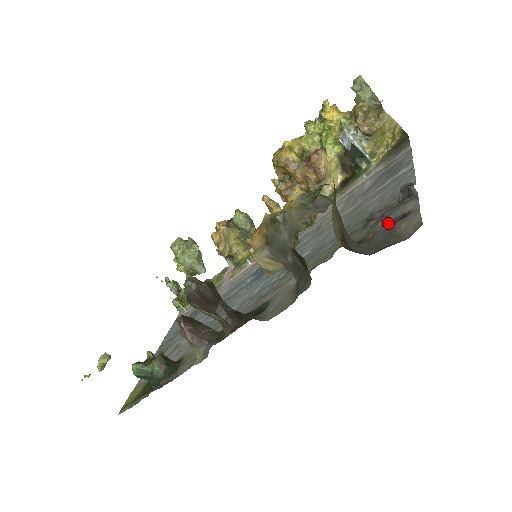
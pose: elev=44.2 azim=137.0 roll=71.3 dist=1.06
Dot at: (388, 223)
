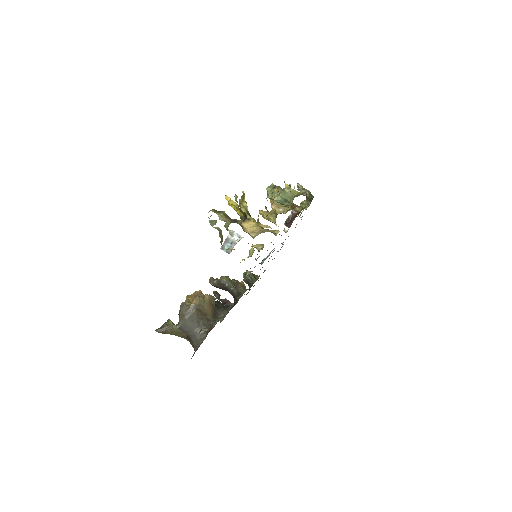
Dot at: occluded
